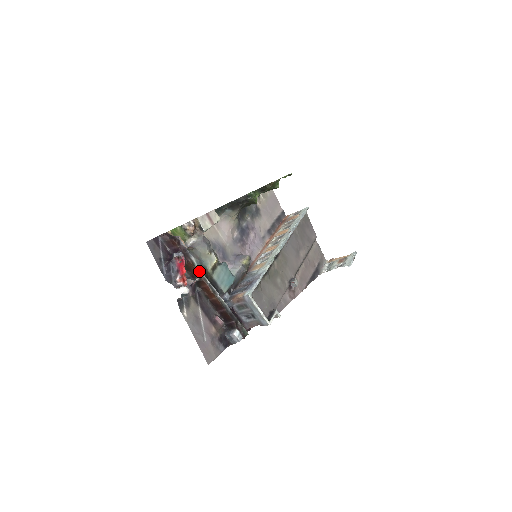
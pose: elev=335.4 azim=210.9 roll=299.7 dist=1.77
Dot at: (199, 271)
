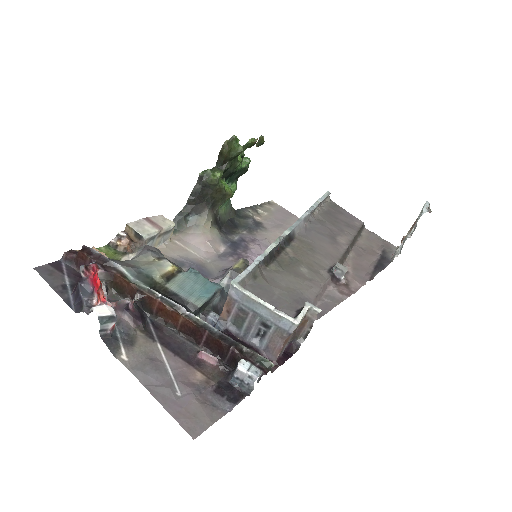
Dot at: (137, 284)
